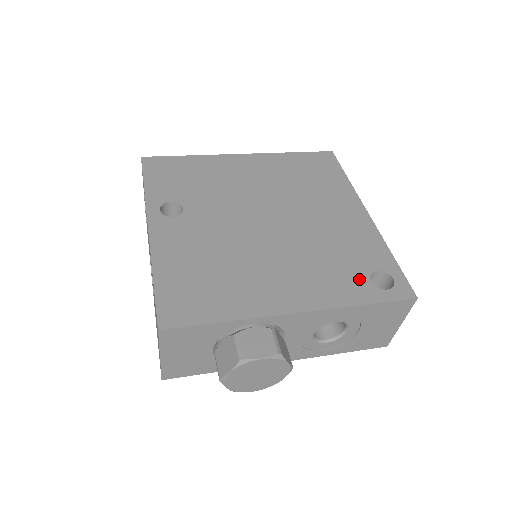
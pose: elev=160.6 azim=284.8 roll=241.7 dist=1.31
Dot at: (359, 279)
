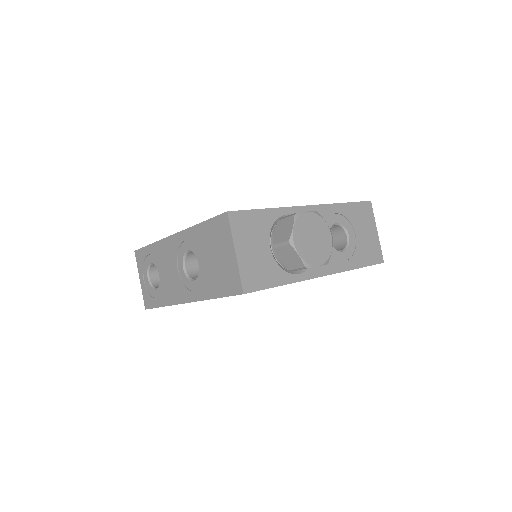
Dot at: occluded
